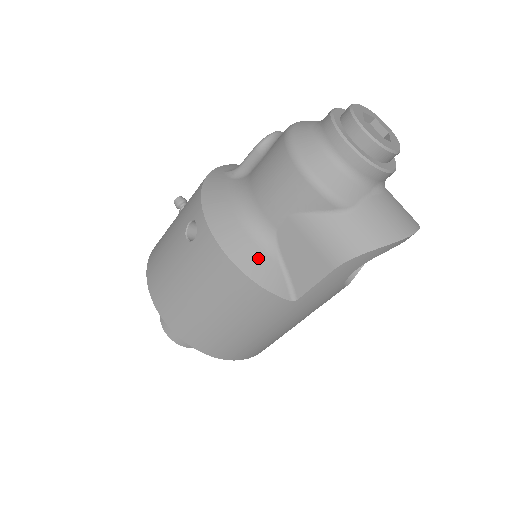
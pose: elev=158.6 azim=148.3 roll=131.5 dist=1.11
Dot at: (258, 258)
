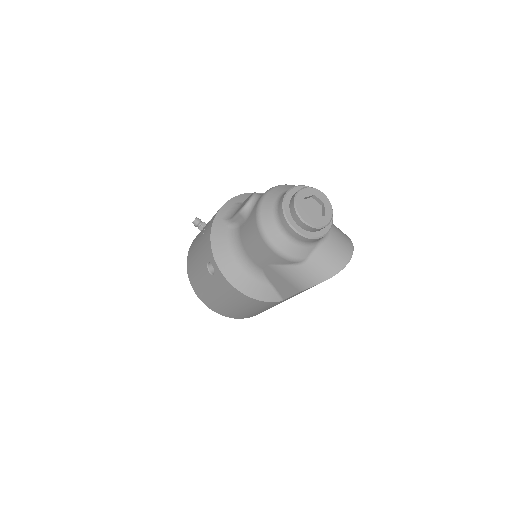
Dot at: (255, 286)
